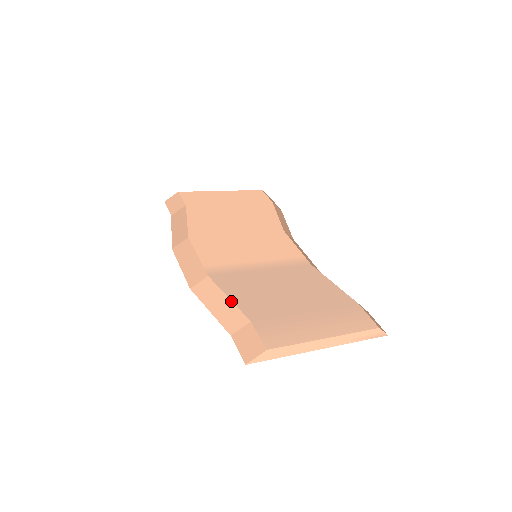
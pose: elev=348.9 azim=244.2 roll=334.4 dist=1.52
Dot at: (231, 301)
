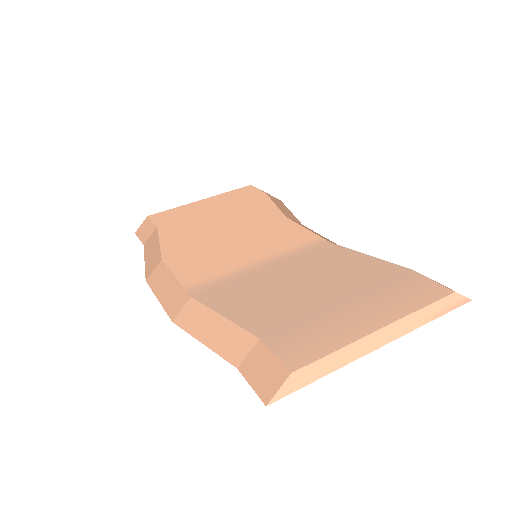
Dot at: (227, 319)
